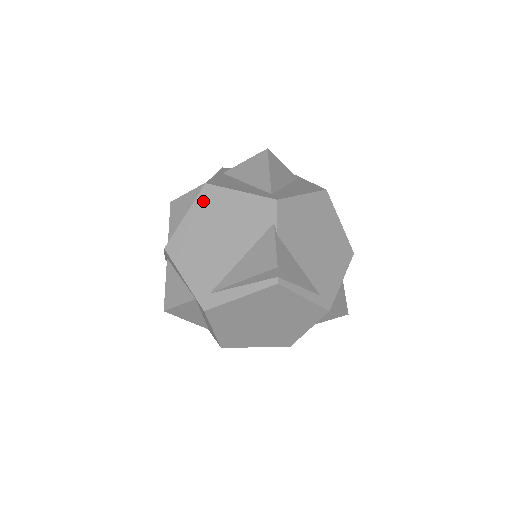
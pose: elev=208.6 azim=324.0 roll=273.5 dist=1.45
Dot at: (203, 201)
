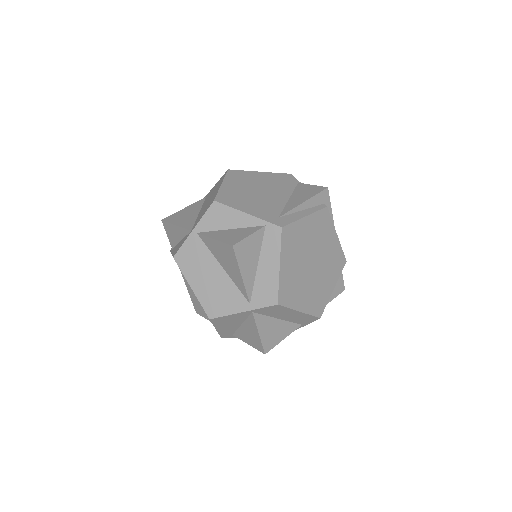
Dot at: (233, 176)
